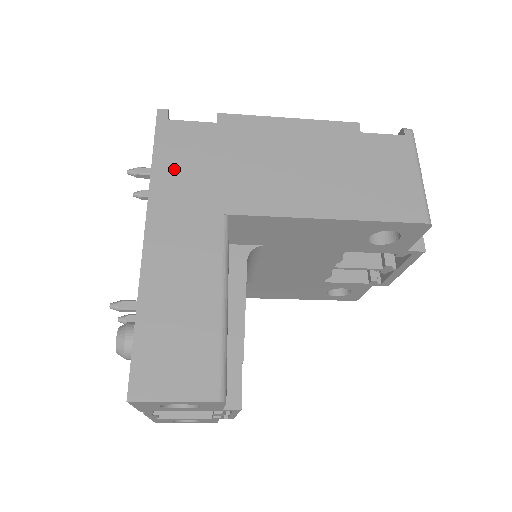
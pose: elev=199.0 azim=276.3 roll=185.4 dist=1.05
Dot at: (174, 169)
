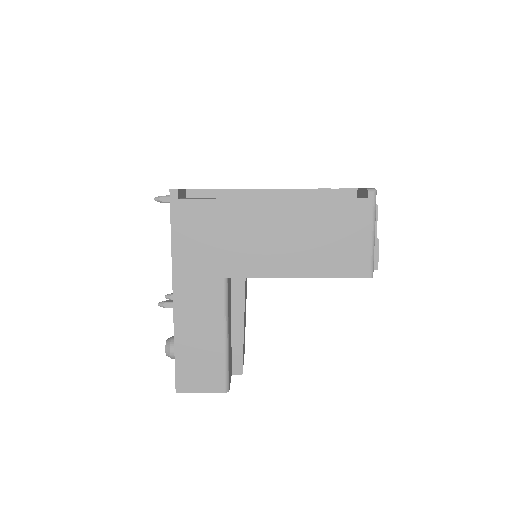
Dot at: (187, 244)
